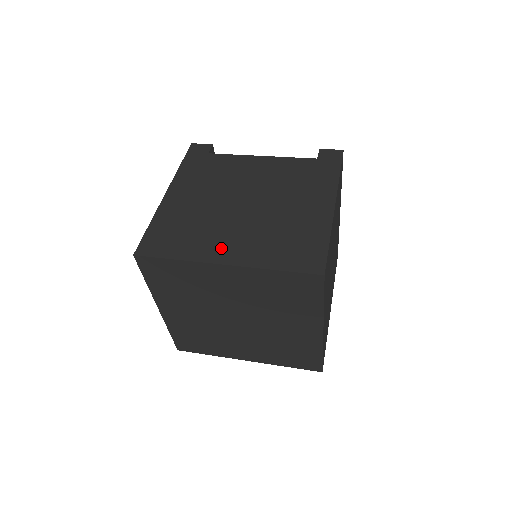
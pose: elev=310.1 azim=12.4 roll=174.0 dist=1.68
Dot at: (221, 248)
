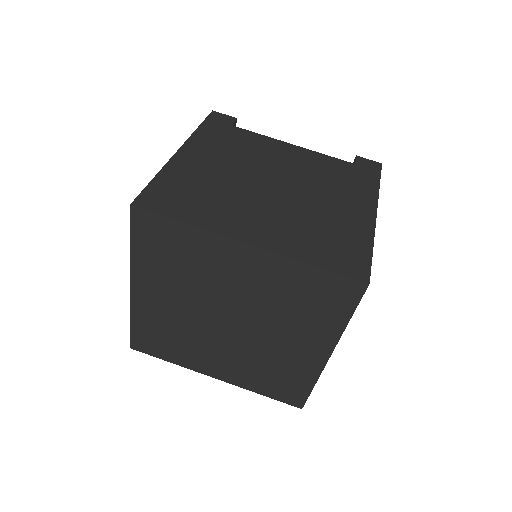
Dot at: (244, 224)
